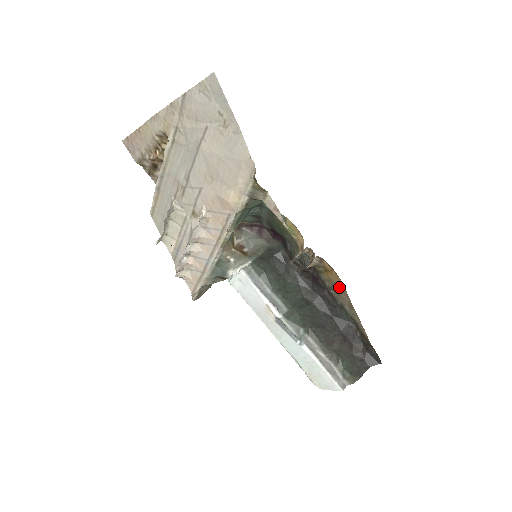
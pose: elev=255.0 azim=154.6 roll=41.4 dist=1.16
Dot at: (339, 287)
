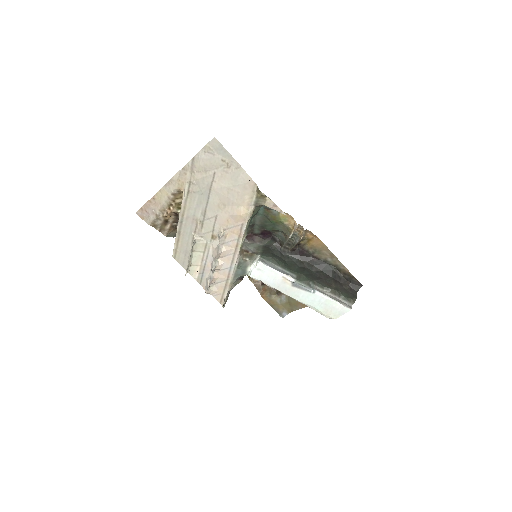
Dot at: (320, 247)
